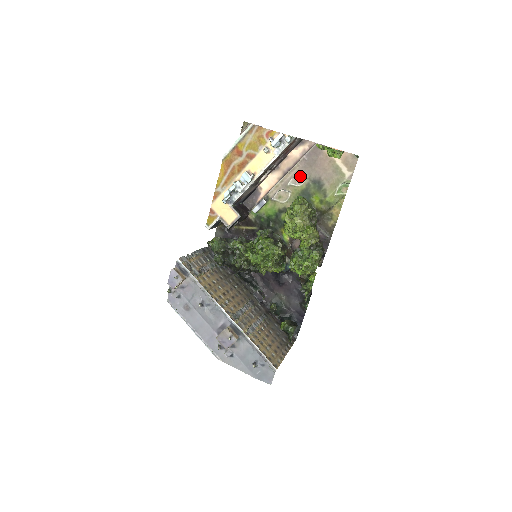
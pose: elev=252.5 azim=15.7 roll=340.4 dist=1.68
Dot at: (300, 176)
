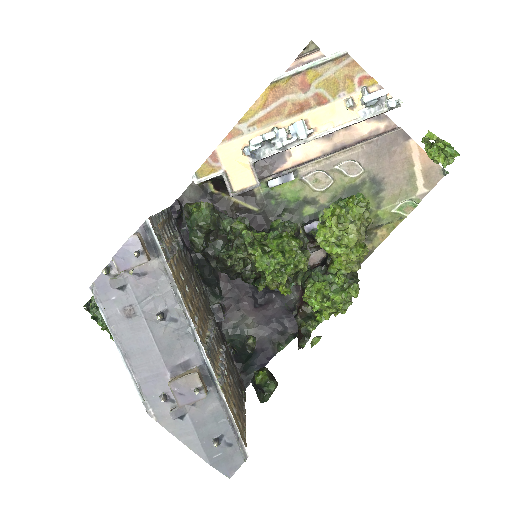
Dot at: (358, 163)
